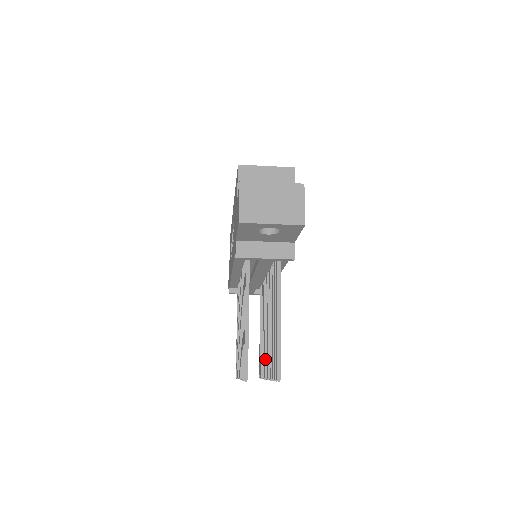
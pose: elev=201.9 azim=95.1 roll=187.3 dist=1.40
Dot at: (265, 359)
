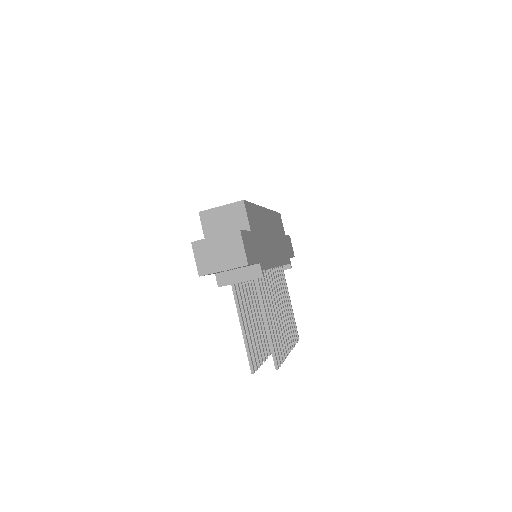
Dot at: occluded
